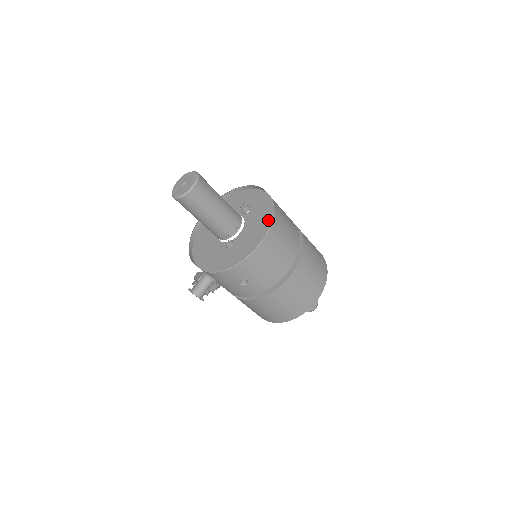
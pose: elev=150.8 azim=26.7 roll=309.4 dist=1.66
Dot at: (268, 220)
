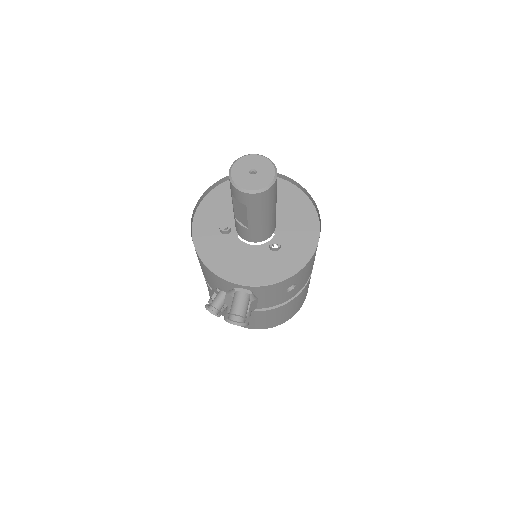
Dot at: (311, 210)
